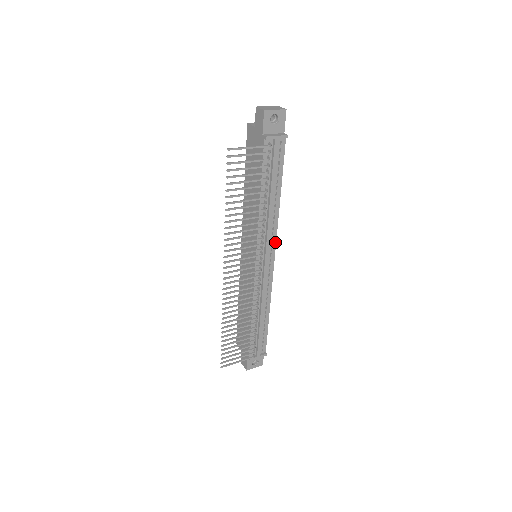
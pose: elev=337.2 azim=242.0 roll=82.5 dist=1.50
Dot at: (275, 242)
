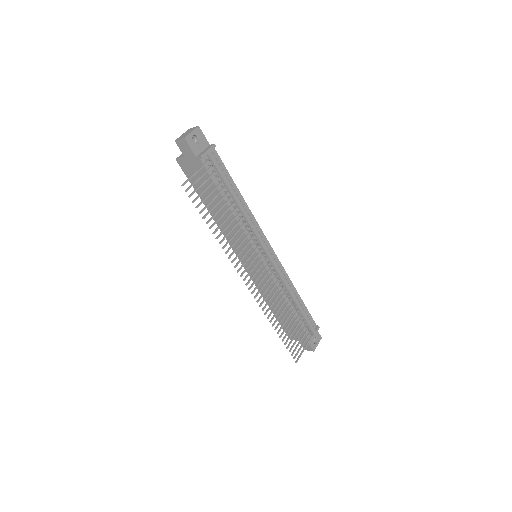
Dot at: (263, 233)
